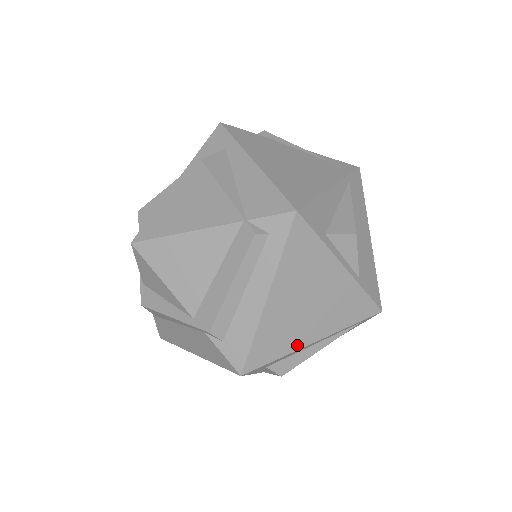
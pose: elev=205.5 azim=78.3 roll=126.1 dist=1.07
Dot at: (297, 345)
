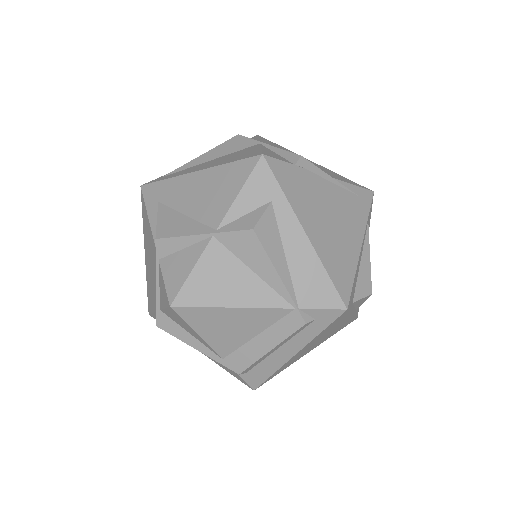
Dot at: occluded
